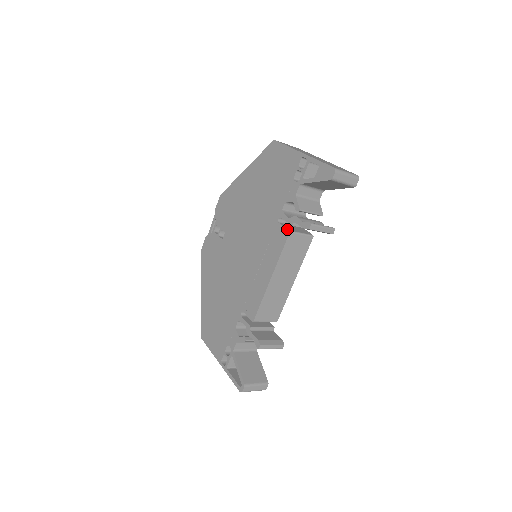
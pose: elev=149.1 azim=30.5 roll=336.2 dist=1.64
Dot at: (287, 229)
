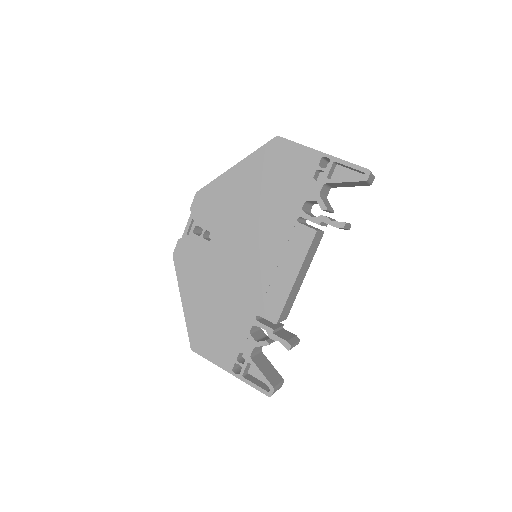
Dot at: (313, 229)
